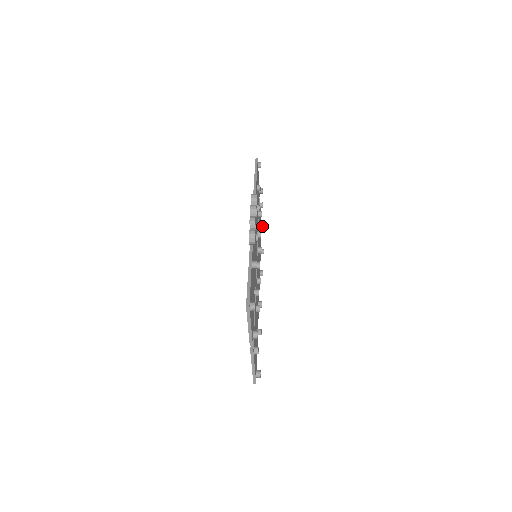
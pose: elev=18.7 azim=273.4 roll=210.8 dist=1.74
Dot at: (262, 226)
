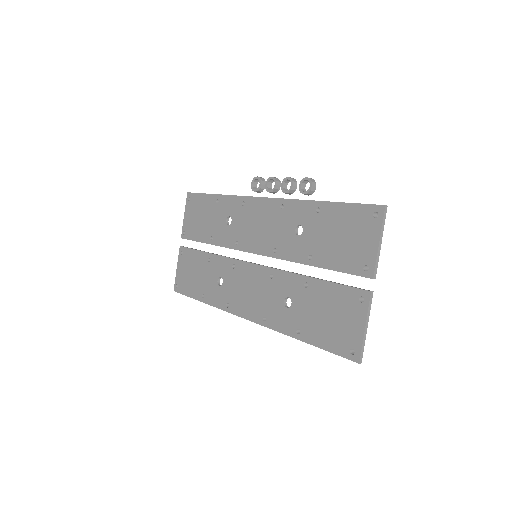
Dot at: occluded
